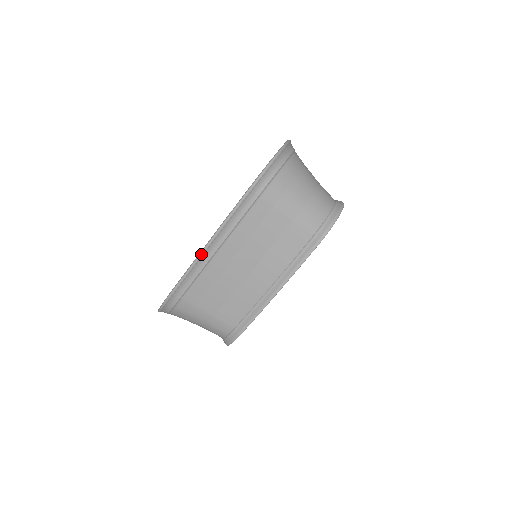
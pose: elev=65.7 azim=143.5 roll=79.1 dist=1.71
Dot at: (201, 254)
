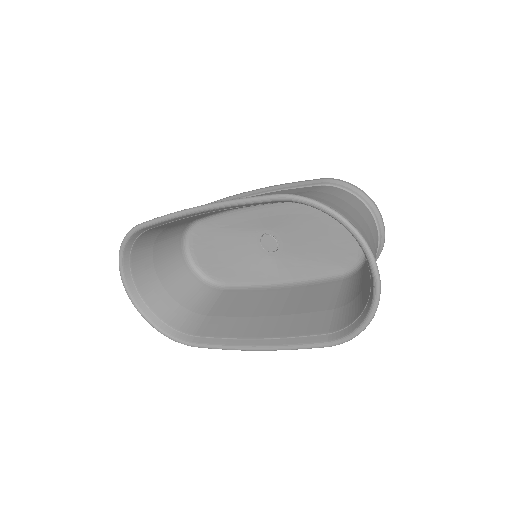
Dot at: (246, 350)
